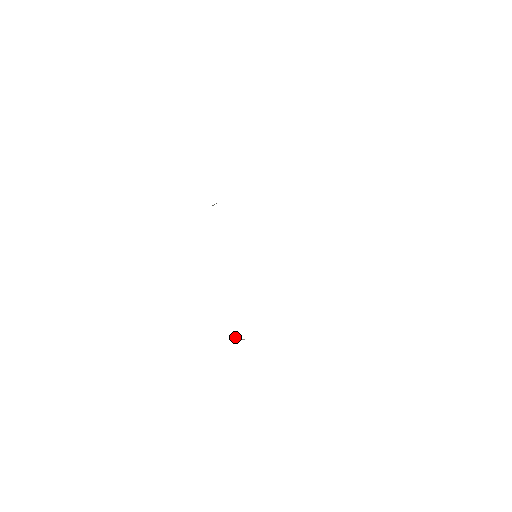
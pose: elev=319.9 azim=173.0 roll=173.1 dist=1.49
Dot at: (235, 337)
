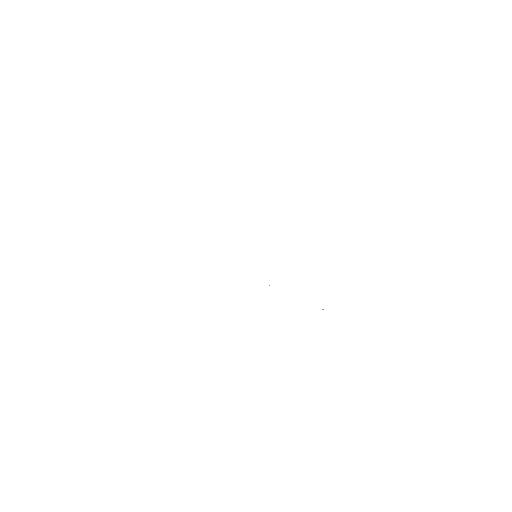
Dot at: occluded
